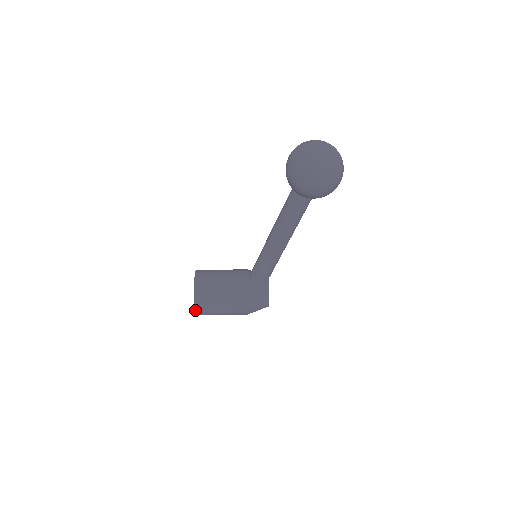
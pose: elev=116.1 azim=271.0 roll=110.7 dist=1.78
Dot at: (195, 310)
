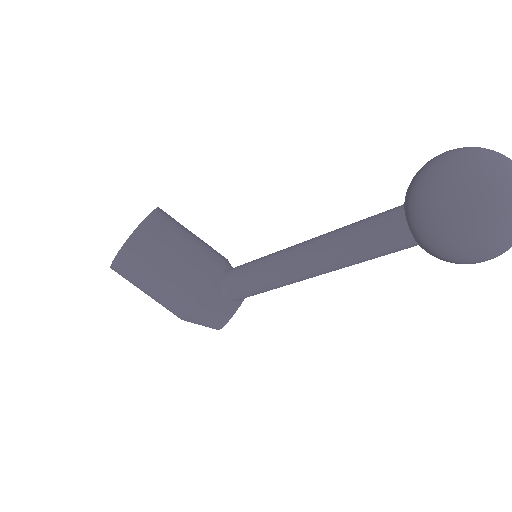
Dot at: (113, 261)
